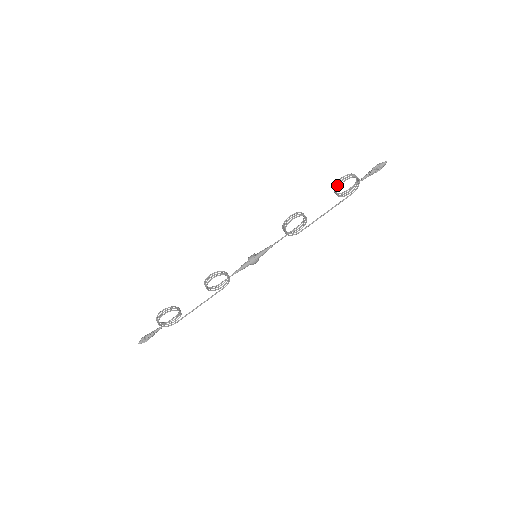
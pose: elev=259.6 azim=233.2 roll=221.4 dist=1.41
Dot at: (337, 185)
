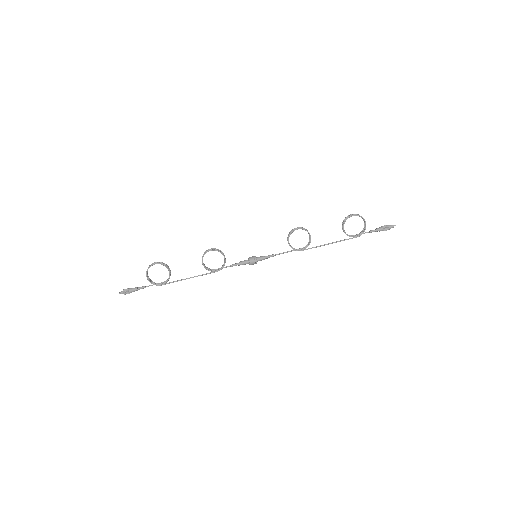
Dot at: (345, 218)
